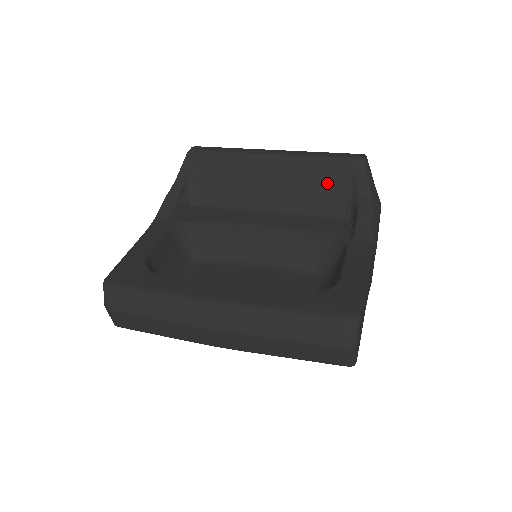
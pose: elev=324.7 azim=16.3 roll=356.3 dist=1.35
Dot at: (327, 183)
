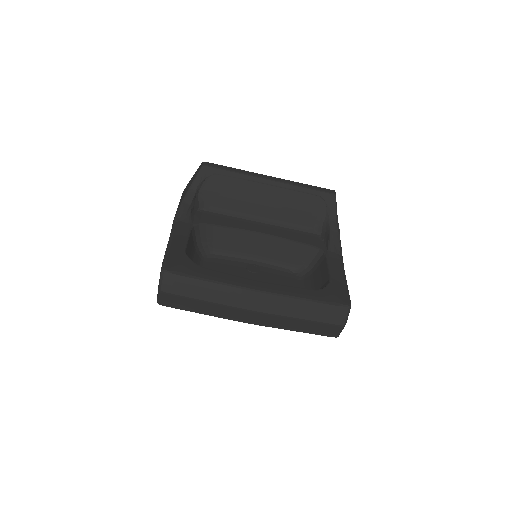
Dot at: (308, 207)
